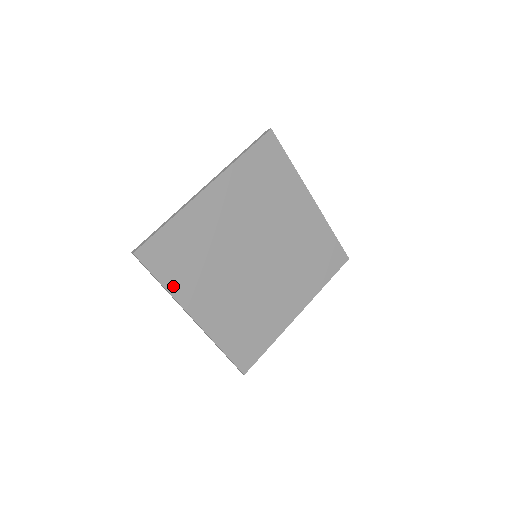
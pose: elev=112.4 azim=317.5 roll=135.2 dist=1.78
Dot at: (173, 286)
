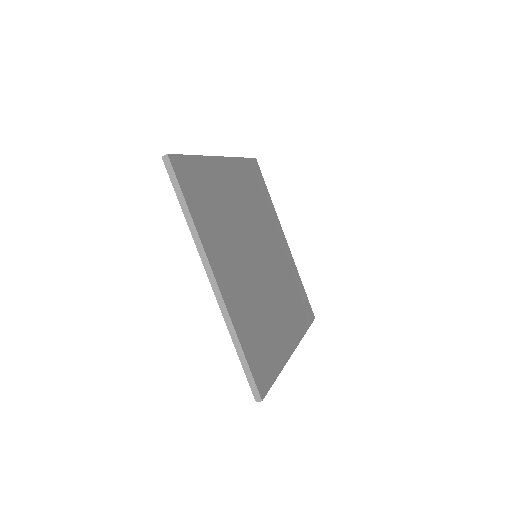
Dot at: (198, 222)
